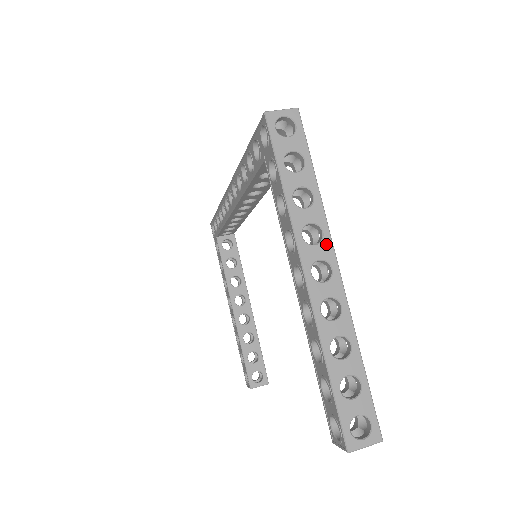
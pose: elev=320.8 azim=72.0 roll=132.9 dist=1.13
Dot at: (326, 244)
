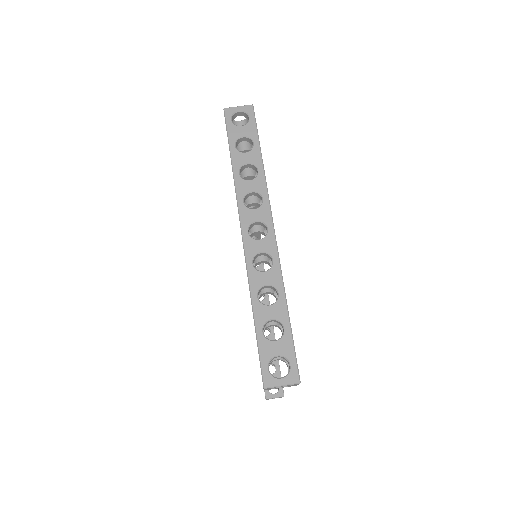
Dot at: (264, 209)
